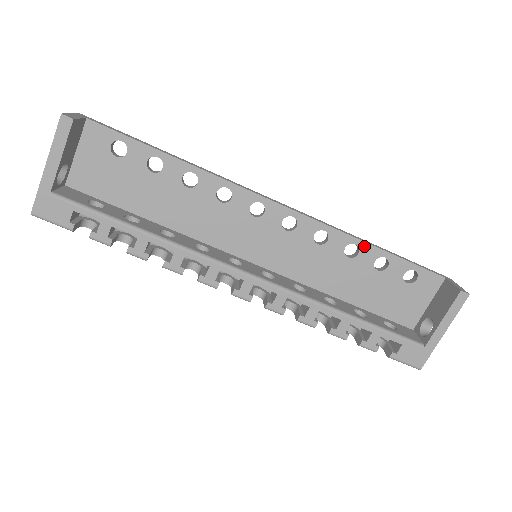
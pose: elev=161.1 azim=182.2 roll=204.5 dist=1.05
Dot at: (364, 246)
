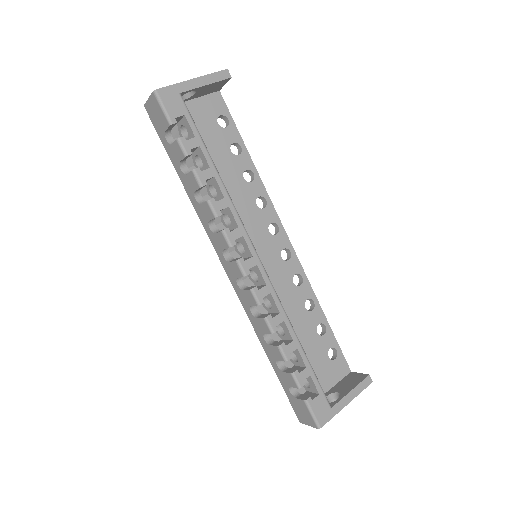
Dot at: (318, 308)
